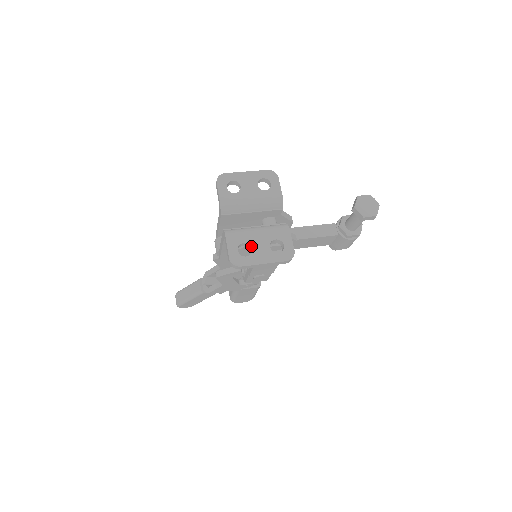
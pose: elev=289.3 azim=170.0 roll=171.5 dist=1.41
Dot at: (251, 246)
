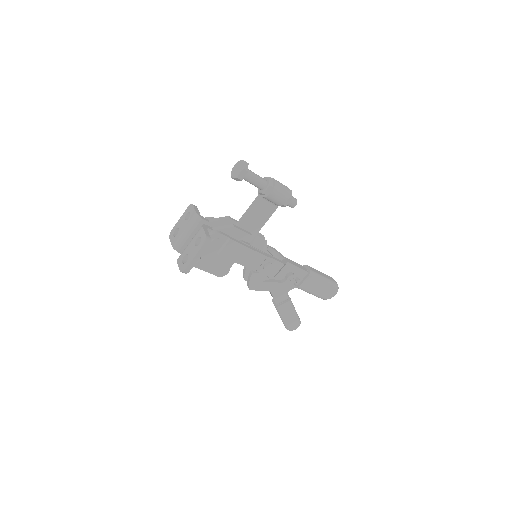
Dot at: (187, 254)
